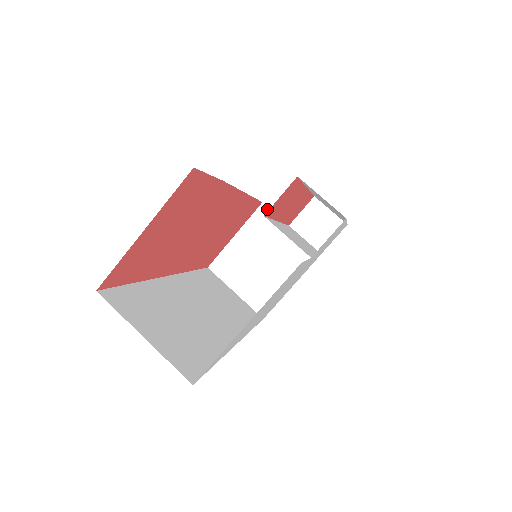
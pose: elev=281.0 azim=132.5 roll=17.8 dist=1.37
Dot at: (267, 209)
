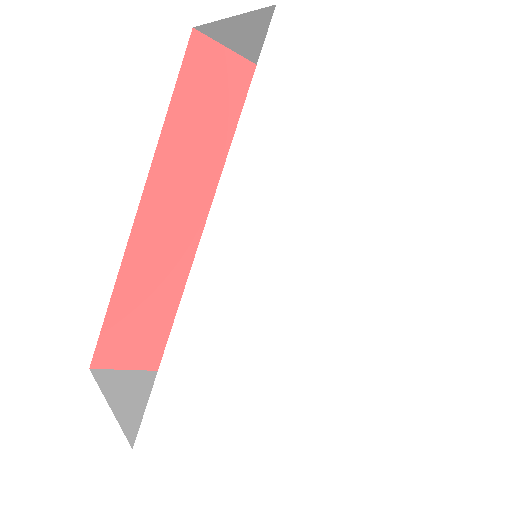
Dot at: occluded
